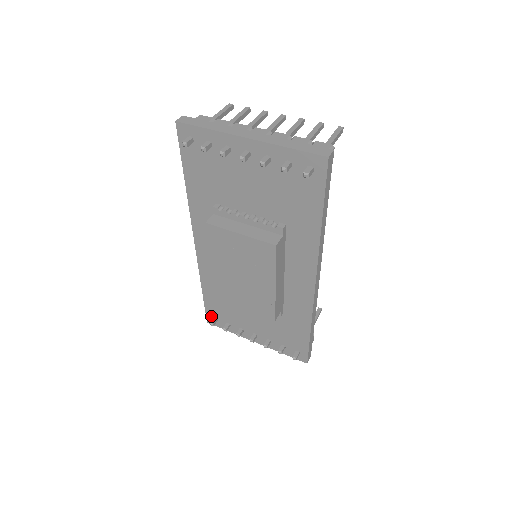
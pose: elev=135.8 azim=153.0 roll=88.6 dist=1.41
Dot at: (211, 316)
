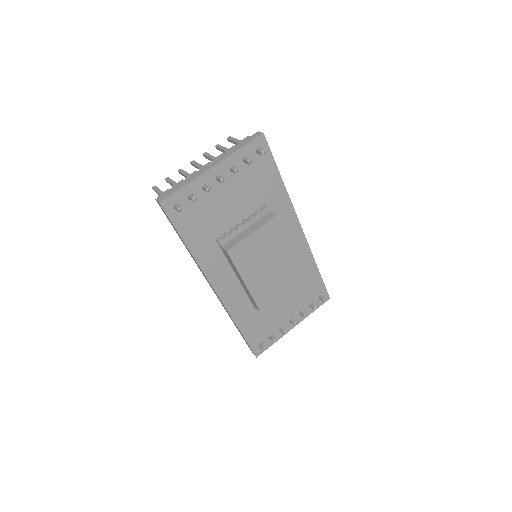
Dot at: (256, 347)
